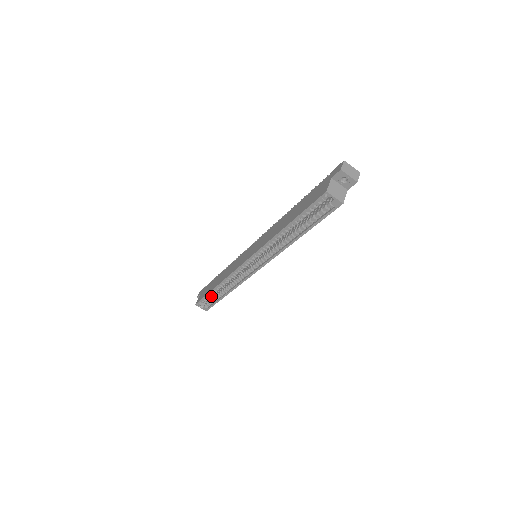
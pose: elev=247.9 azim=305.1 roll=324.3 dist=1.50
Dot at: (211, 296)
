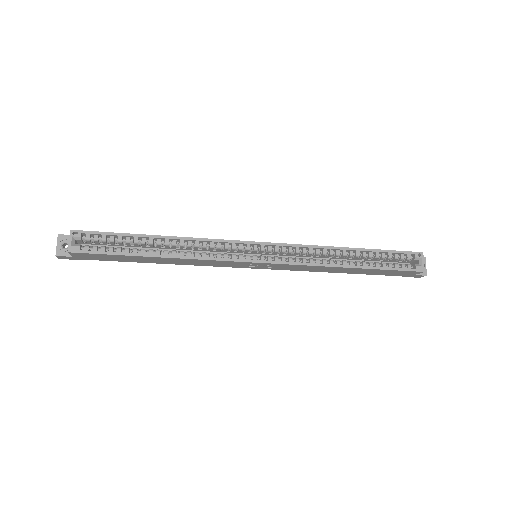
Dot at: occluded
